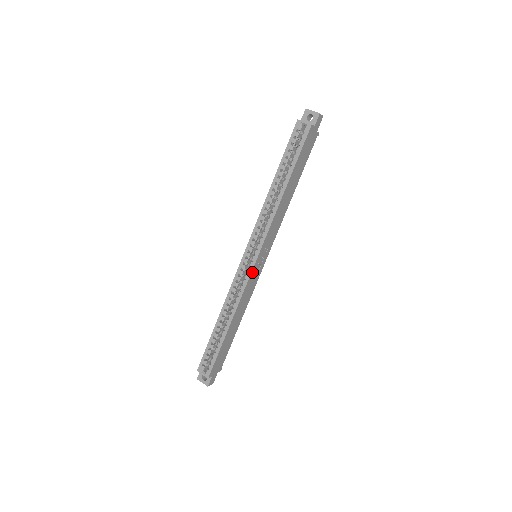
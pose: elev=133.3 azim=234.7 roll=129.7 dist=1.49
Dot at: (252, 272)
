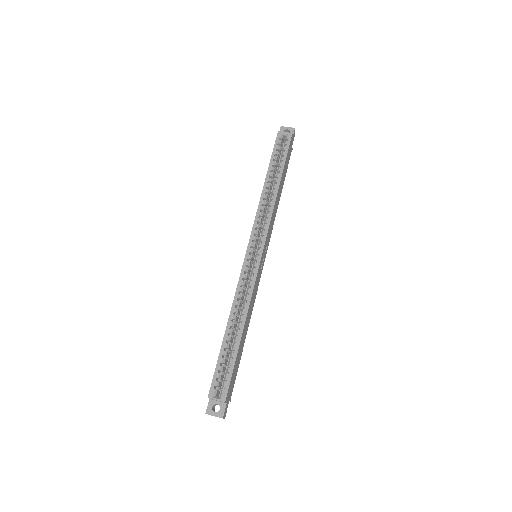
Dot at: (259, 267)
